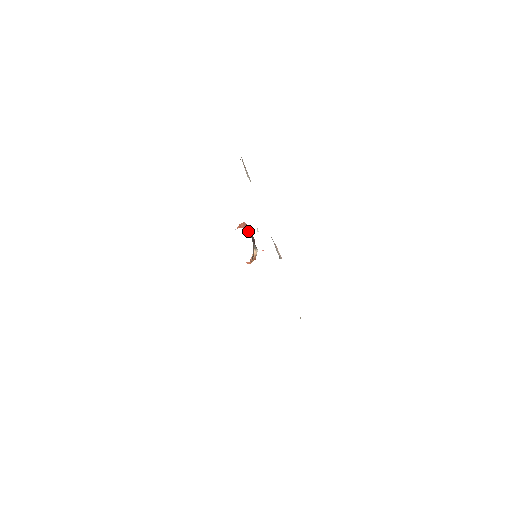
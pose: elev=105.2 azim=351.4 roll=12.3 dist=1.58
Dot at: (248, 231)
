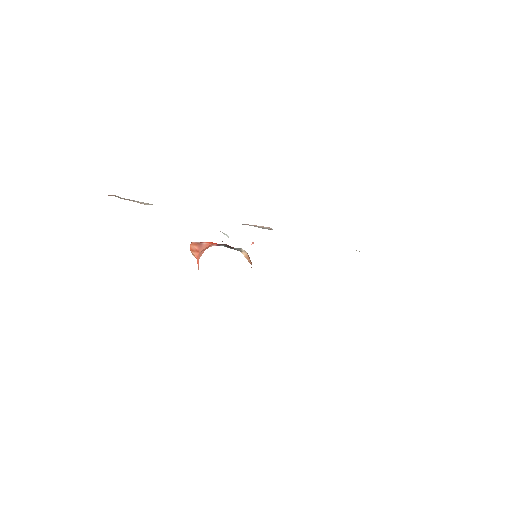
Dot at: occluded
